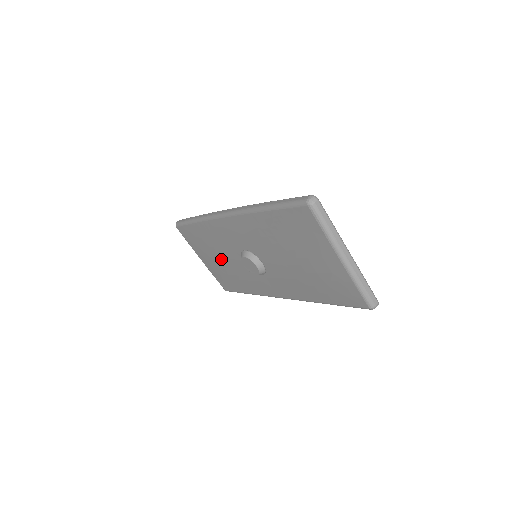
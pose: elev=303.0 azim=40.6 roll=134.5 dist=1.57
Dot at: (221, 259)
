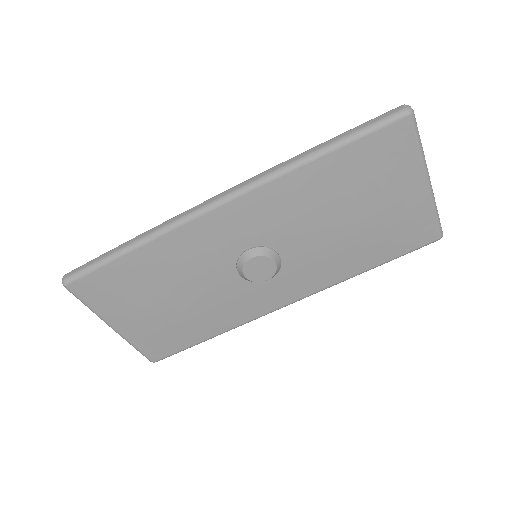
Dot at: (176, 297)
